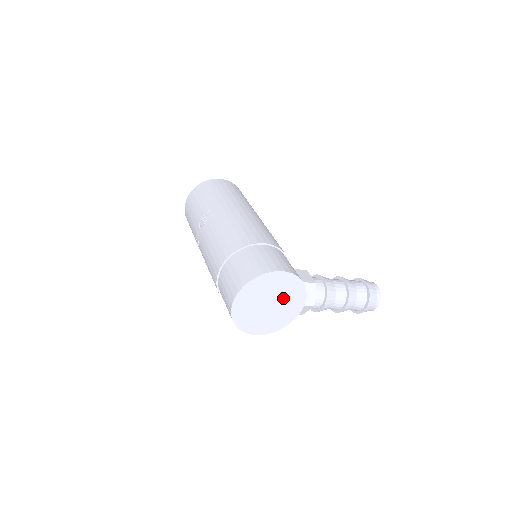
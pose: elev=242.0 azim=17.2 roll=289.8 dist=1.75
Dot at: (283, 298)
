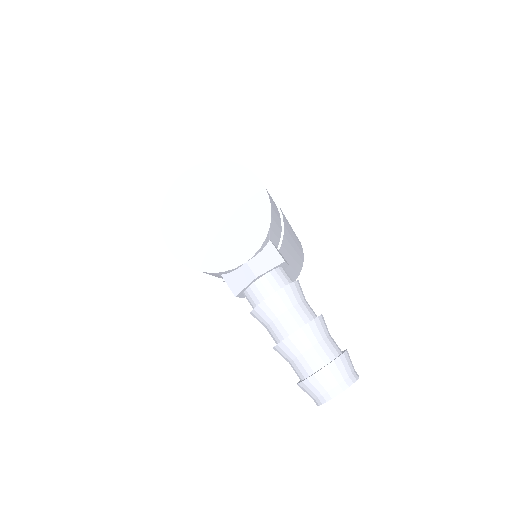
Dot at: (234, 222)
